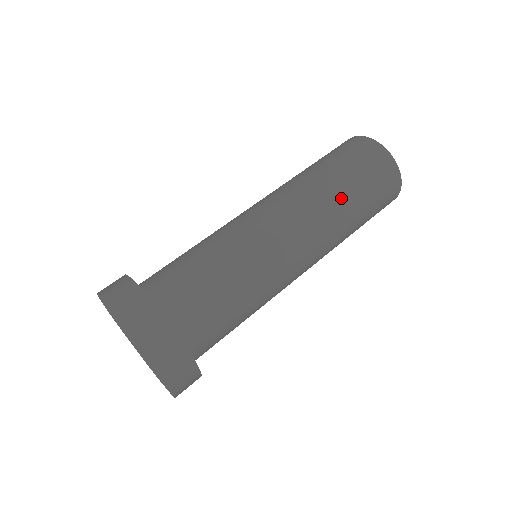
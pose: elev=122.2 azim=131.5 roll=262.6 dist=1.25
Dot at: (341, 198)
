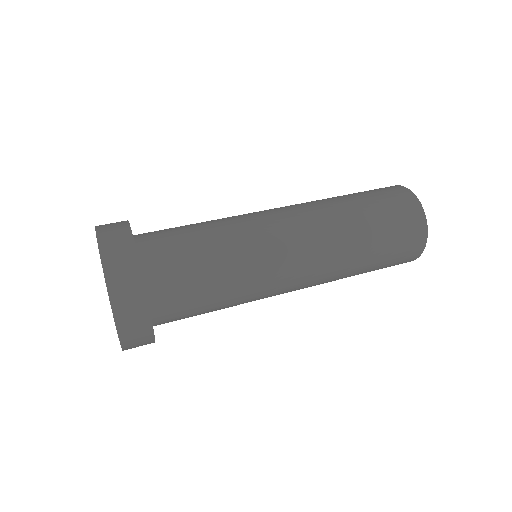
Dot at: (334, 198)
